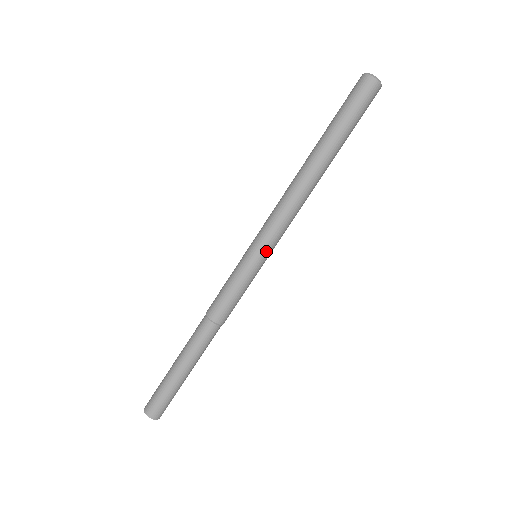
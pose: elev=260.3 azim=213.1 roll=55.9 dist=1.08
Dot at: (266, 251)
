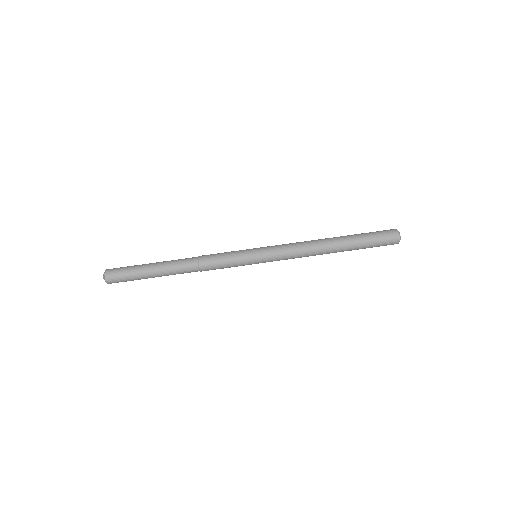
Dot at: (263, 249)
